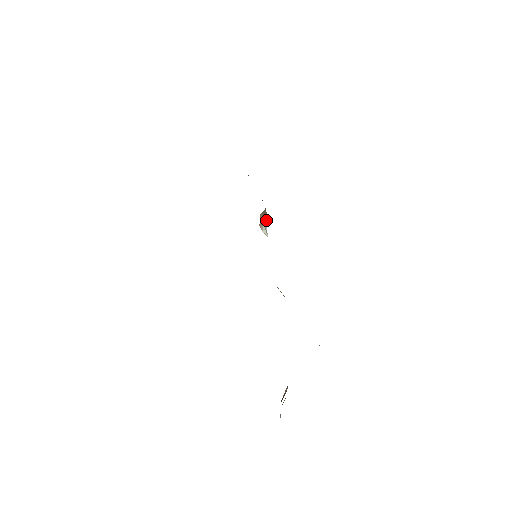
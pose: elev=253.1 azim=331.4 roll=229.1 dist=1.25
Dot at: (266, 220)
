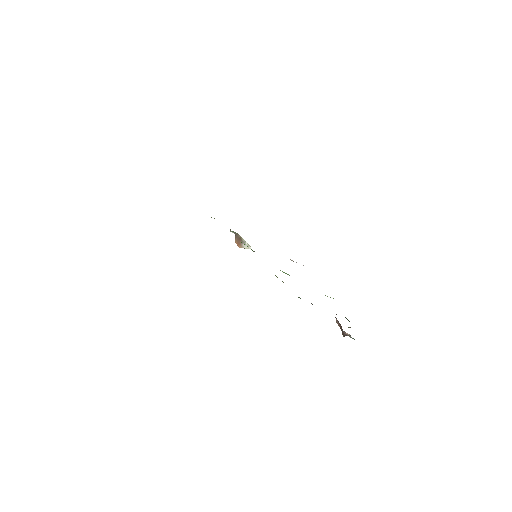
Dot at: (242, 239)
